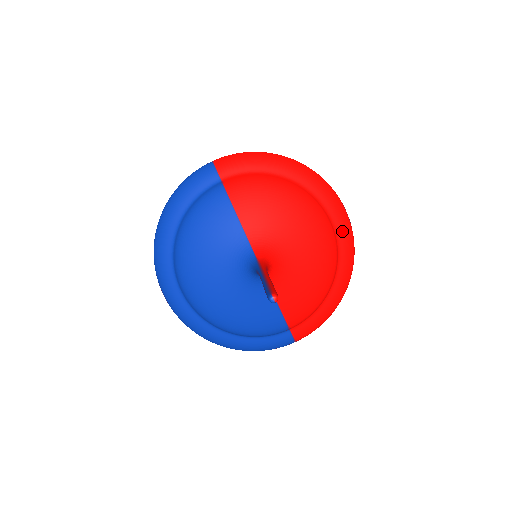
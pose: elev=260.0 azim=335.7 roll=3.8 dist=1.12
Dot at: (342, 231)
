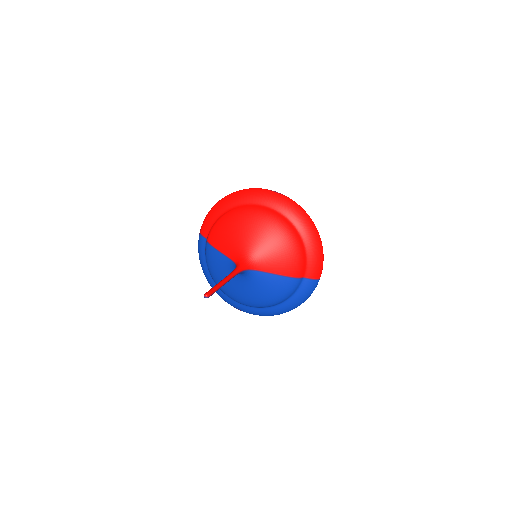
Dot at: (278, 206)
